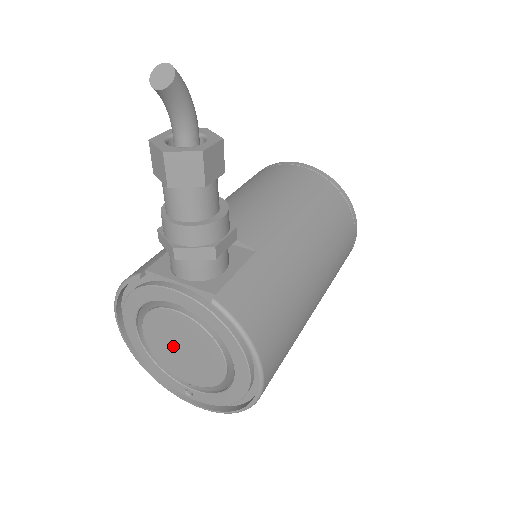
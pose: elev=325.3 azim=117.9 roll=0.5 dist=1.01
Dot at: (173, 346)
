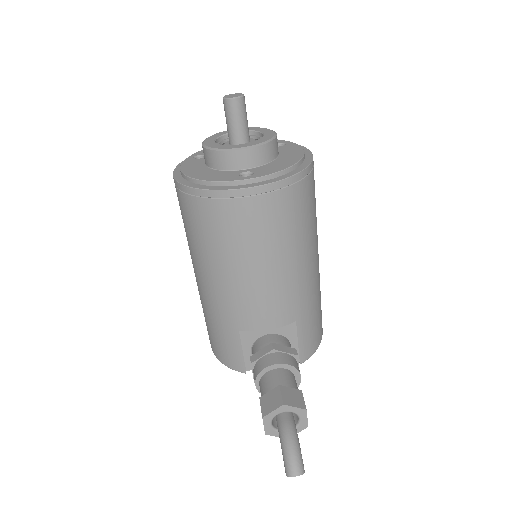
Dot at: occluded
